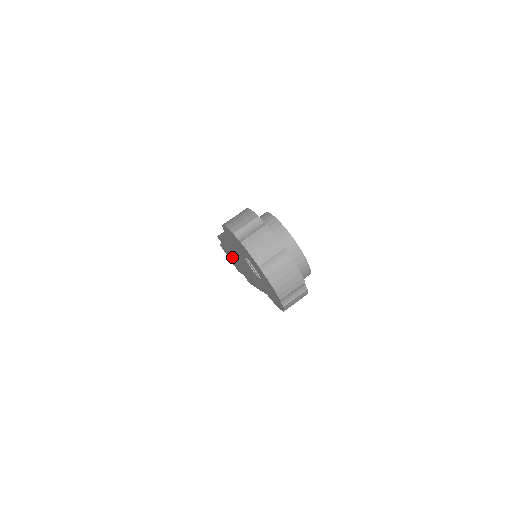
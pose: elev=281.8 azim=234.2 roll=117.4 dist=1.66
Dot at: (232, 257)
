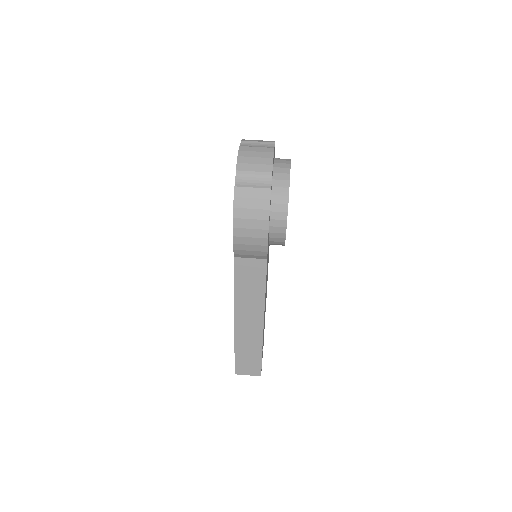
Dot at: occluded
